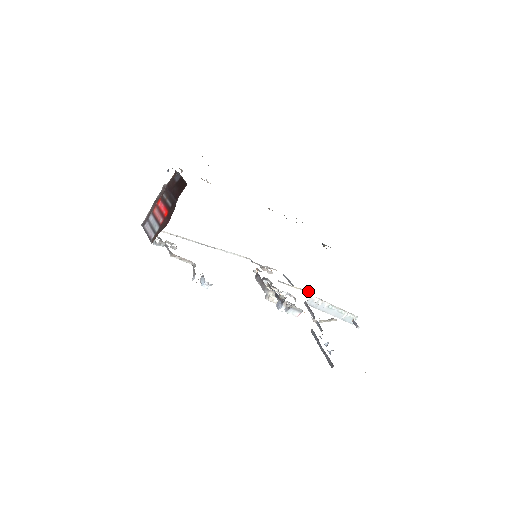
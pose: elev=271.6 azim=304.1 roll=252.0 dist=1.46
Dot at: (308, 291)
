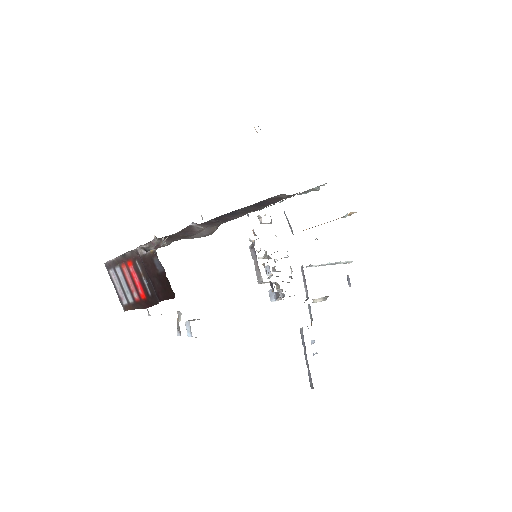
Dot at: occluded
